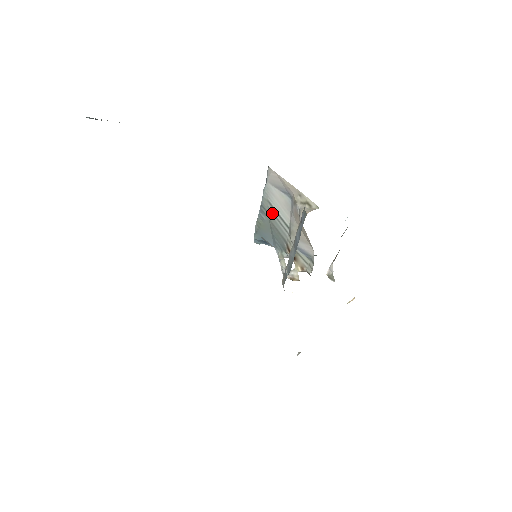
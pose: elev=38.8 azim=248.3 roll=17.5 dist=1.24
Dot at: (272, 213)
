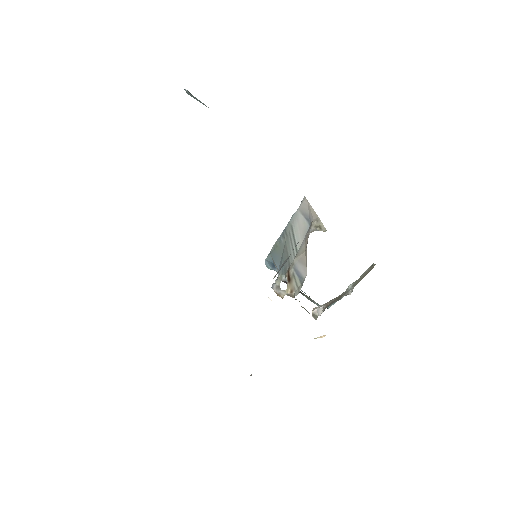
Dot at: (290, 237)
